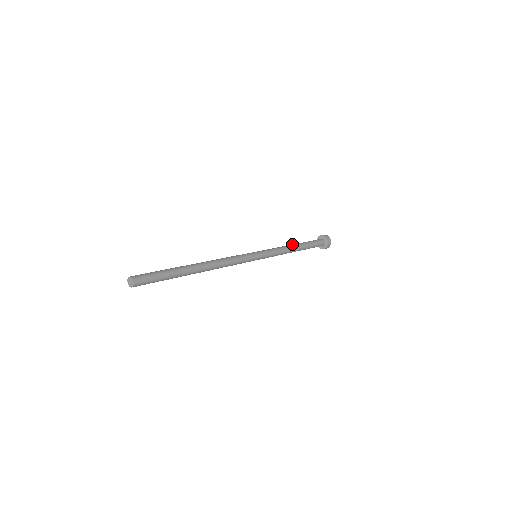
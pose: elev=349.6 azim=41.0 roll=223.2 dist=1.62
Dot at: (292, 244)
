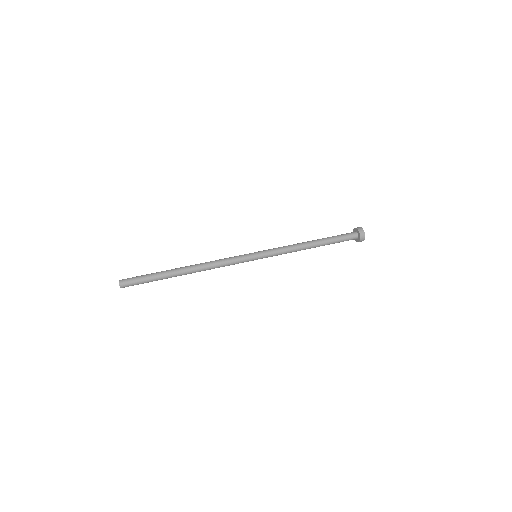
Dot at: (309, 241)
